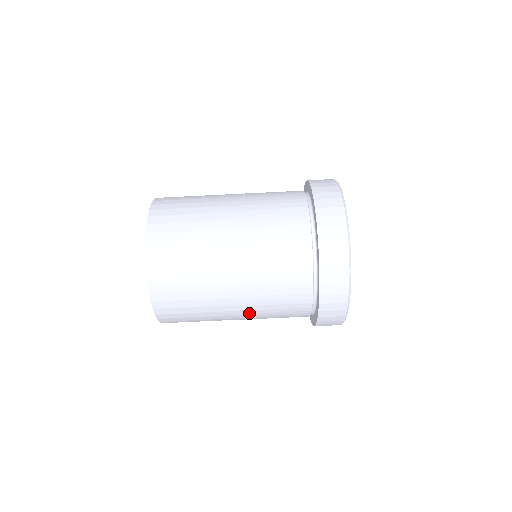
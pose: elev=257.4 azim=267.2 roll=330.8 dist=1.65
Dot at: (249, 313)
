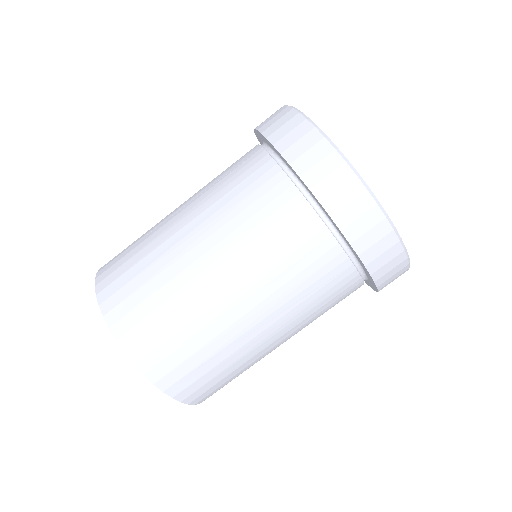
Dot at: occluded
